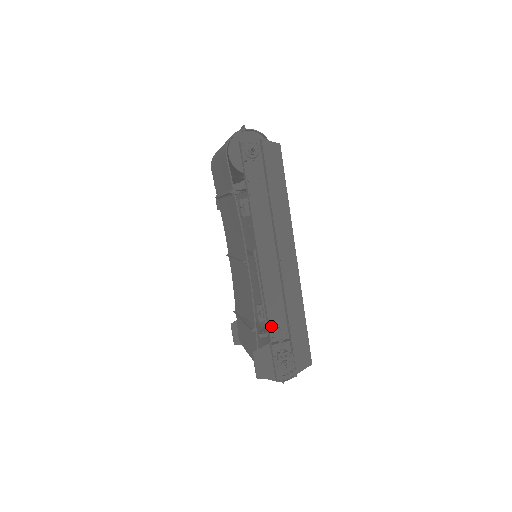
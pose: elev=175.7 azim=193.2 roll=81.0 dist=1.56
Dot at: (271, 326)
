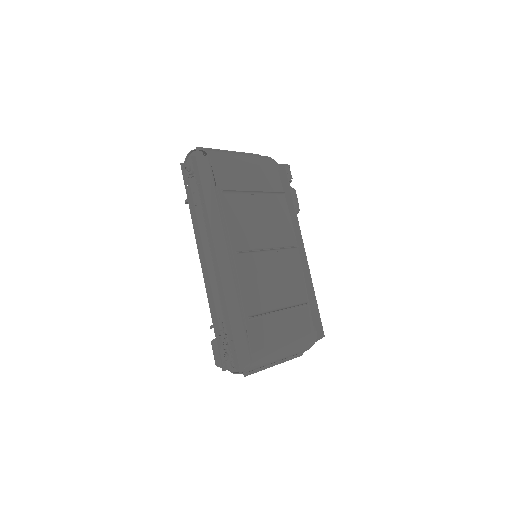
Dot at: (219, 319)
